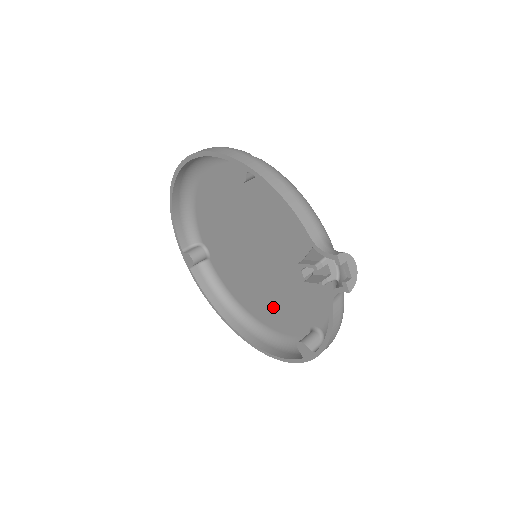
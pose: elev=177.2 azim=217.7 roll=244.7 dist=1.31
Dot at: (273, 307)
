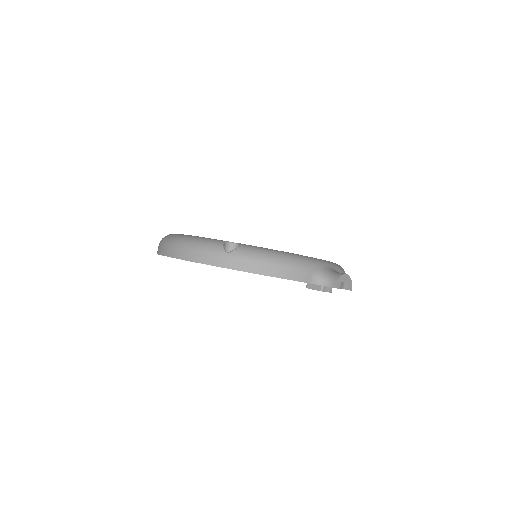
Dot at: occluded
